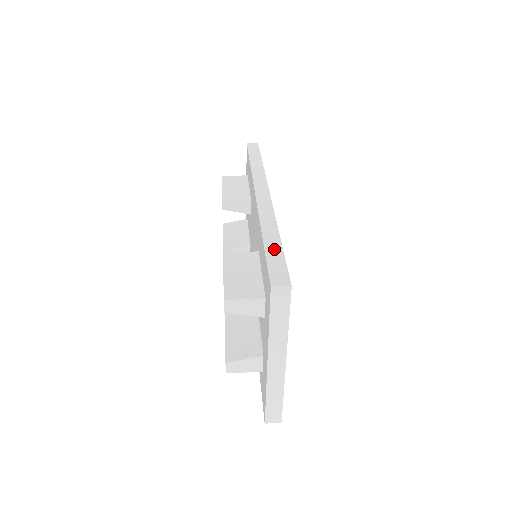
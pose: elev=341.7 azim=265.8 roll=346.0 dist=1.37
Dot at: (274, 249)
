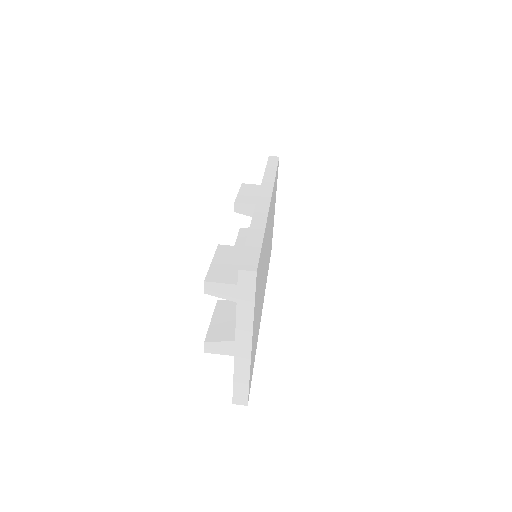
Dot at: (254, 242)
